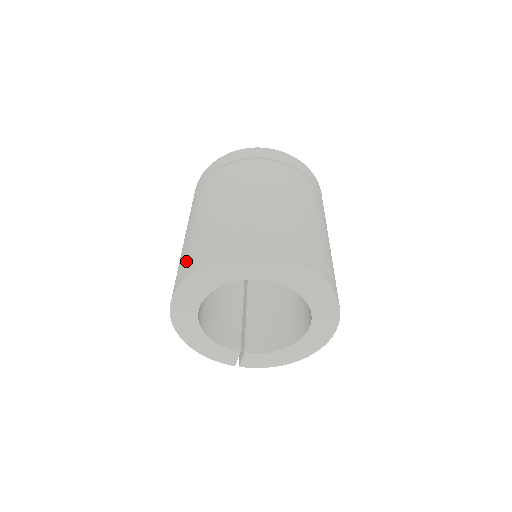
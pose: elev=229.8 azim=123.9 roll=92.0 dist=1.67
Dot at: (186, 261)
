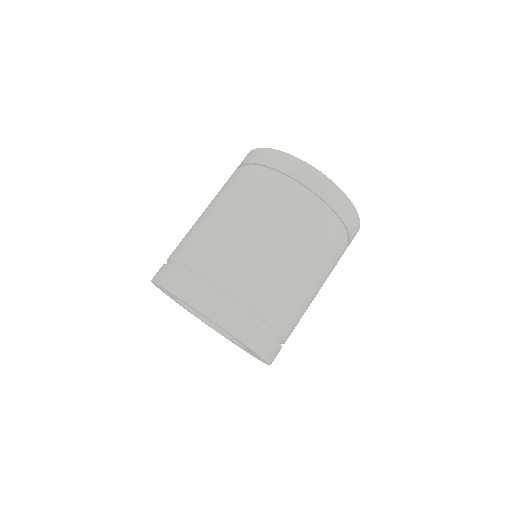
Dot at: (204, 278)
